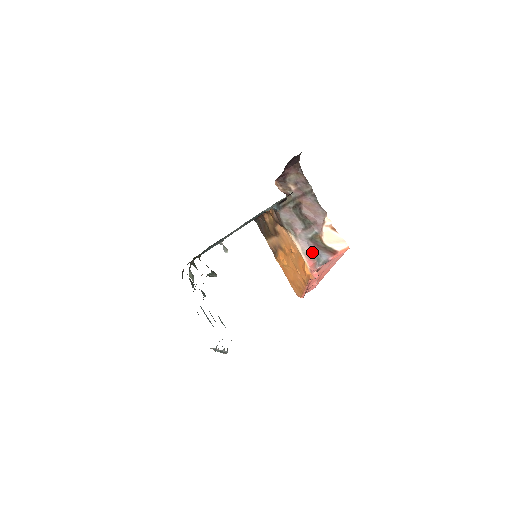
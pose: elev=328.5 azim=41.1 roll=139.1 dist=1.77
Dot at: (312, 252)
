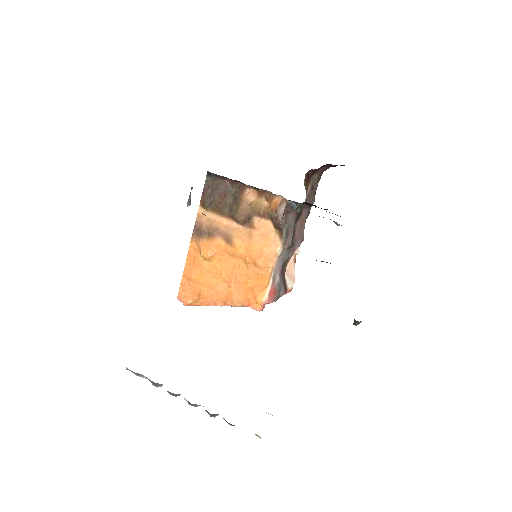
Dot at: (279, 280)
